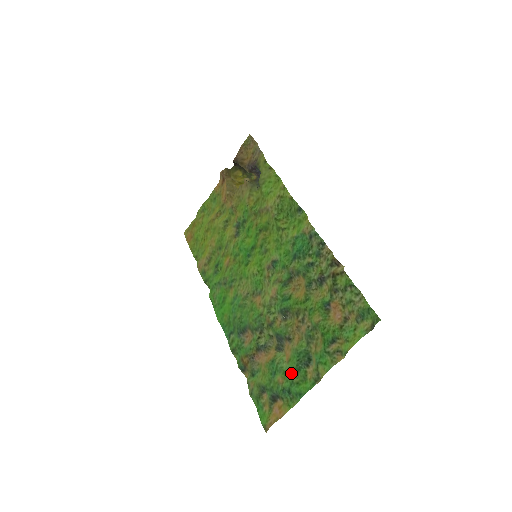
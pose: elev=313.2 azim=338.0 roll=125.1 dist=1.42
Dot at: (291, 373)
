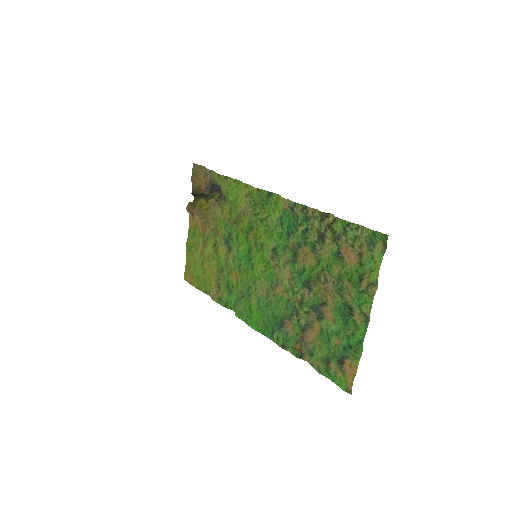
Dot at: (342, 330)
